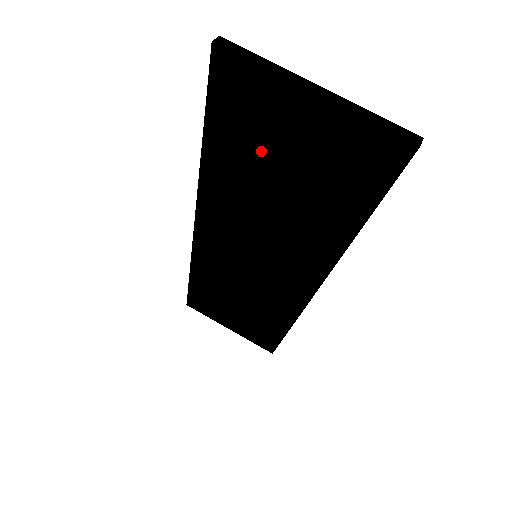
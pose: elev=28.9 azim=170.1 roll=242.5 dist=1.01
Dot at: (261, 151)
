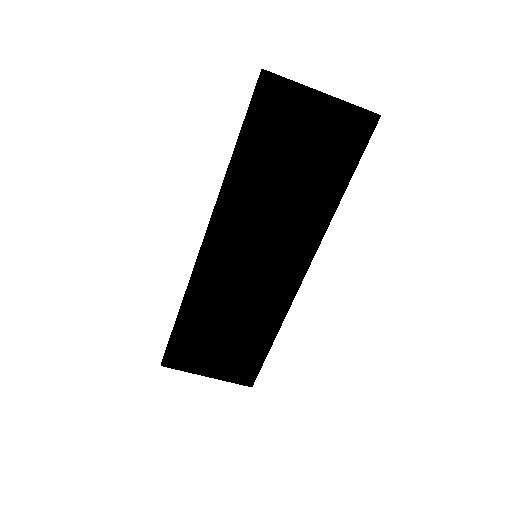
Dot at: (282, 144)
